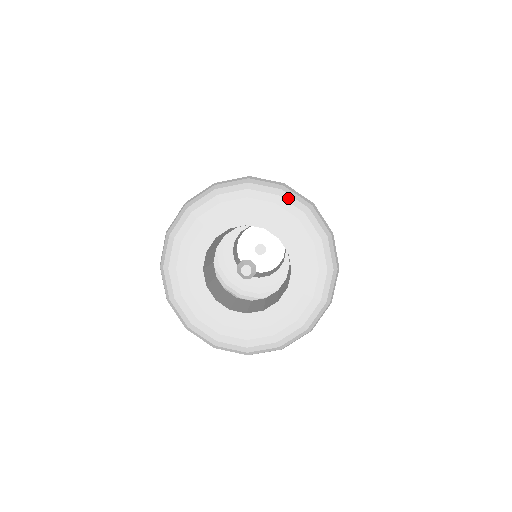
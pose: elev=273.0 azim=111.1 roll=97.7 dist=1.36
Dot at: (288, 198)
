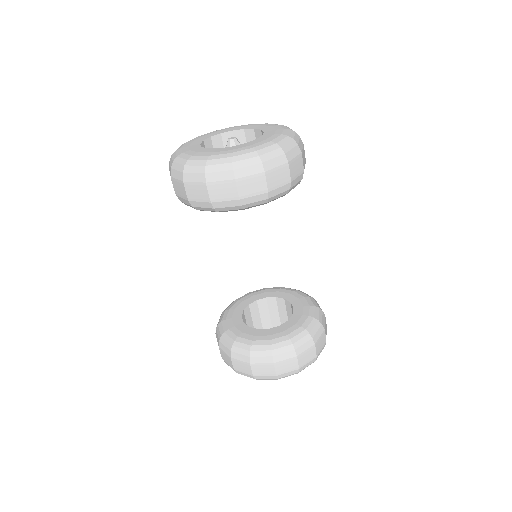
Dot at: occluded
